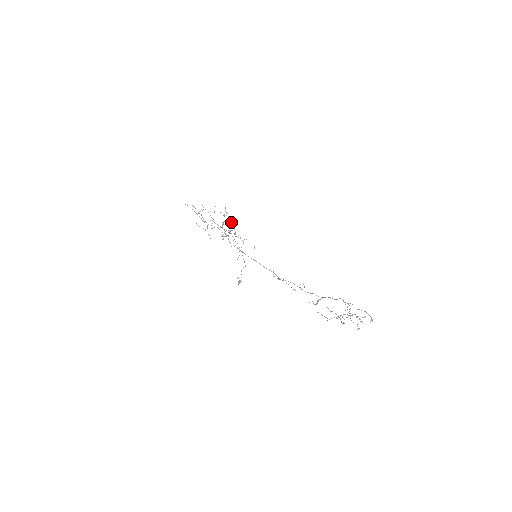
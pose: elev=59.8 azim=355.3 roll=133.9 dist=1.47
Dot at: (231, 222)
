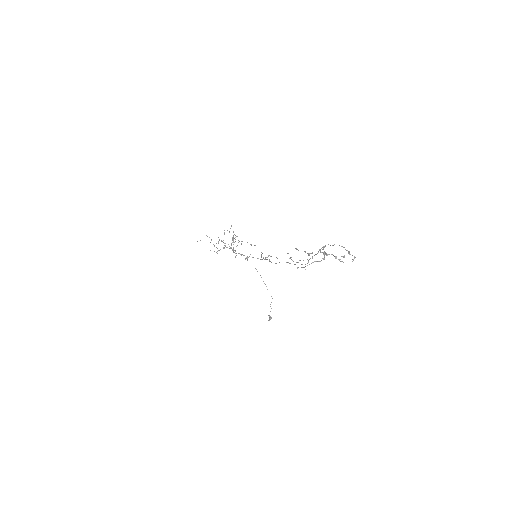
Dot at: (235, 235)
